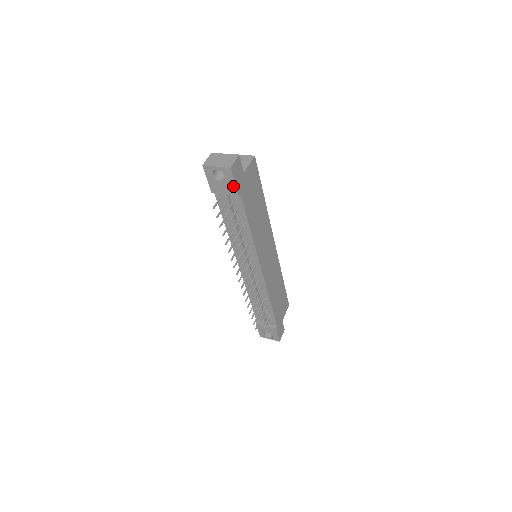
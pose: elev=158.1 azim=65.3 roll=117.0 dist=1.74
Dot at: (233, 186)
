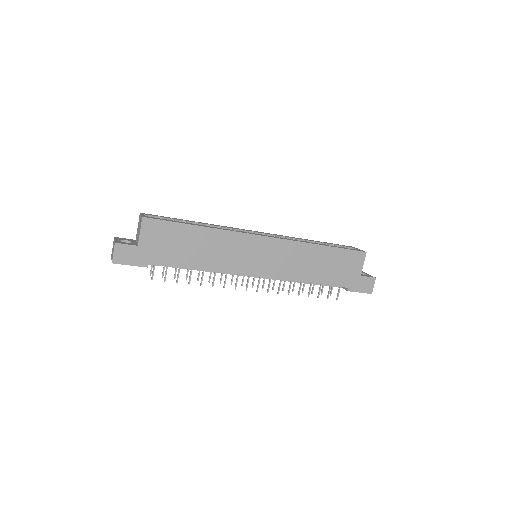
Dot at: (135, 265)
